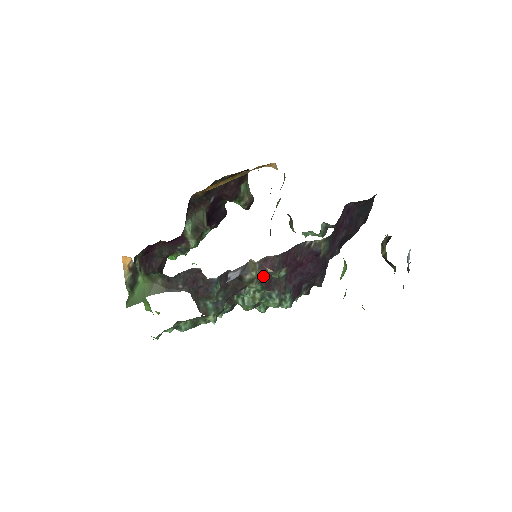
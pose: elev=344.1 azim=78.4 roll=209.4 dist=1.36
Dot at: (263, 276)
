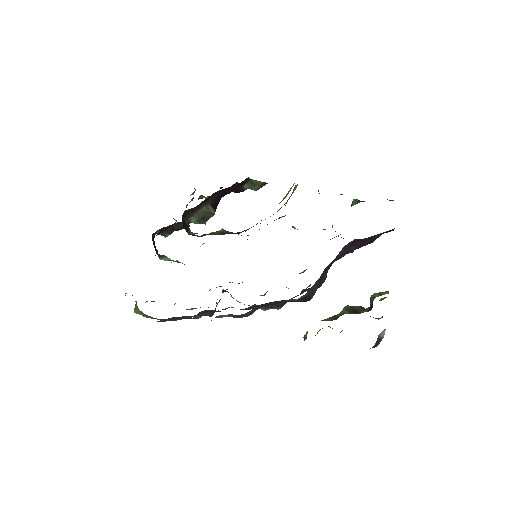
Dot at: occluded
